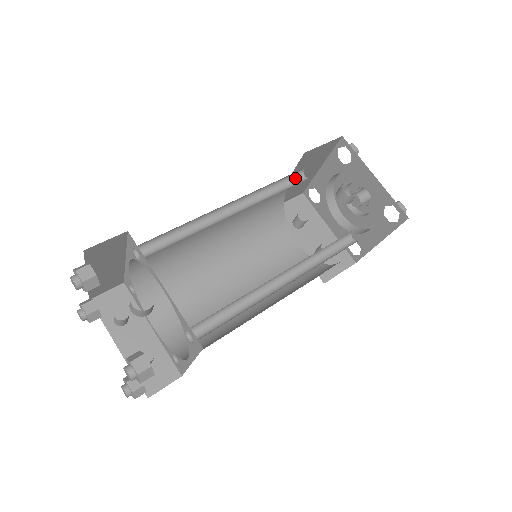
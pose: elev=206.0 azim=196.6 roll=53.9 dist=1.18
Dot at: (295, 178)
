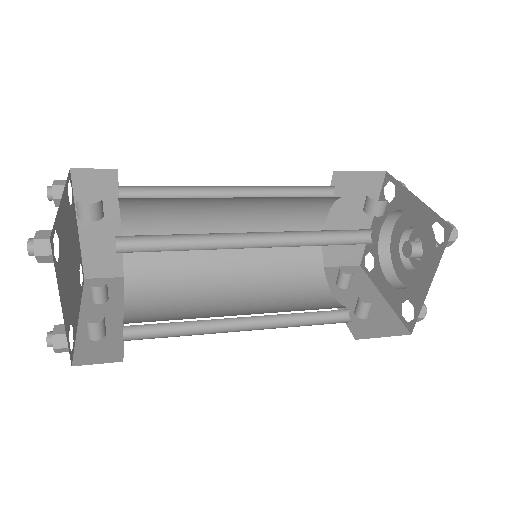
Dot at: (322, 196)
